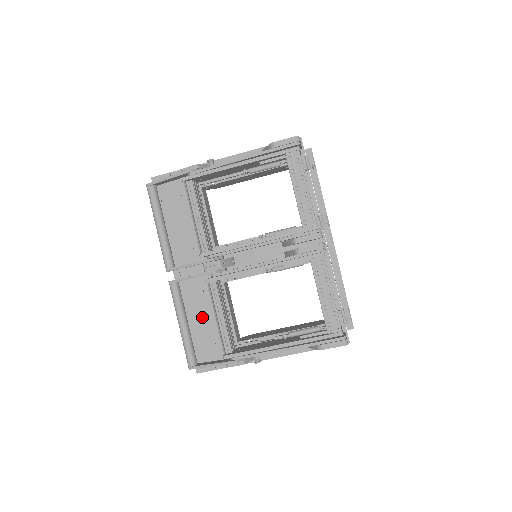
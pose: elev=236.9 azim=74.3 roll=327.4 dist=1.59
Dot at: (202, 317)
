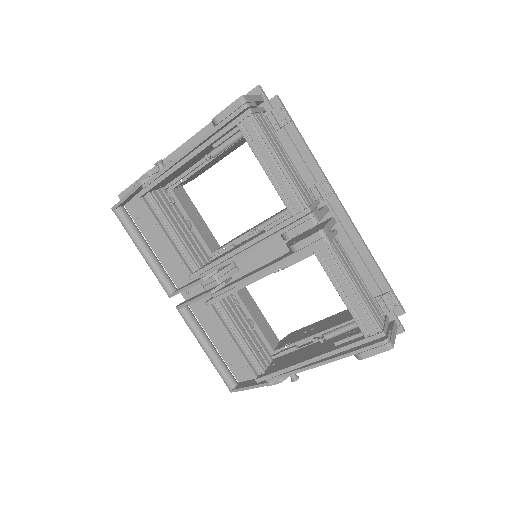
Dot at: occluded
